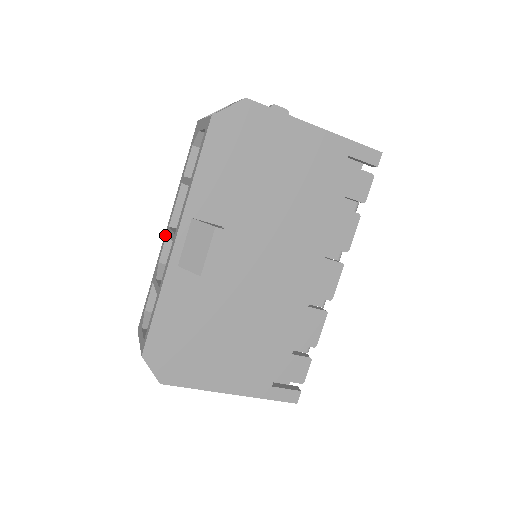
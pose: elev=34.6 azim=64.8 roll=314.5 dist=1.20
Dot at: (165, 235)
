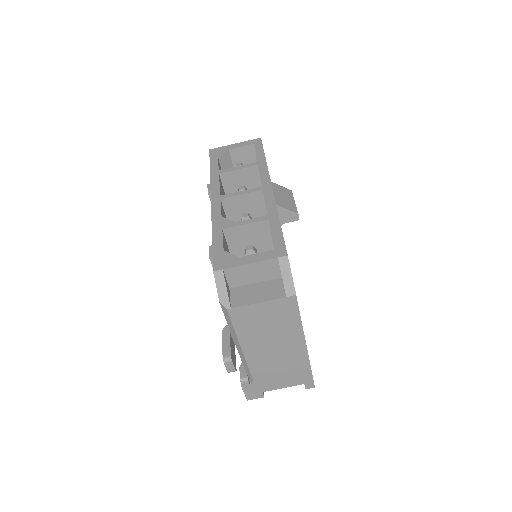
Dot at: (216, 201)
